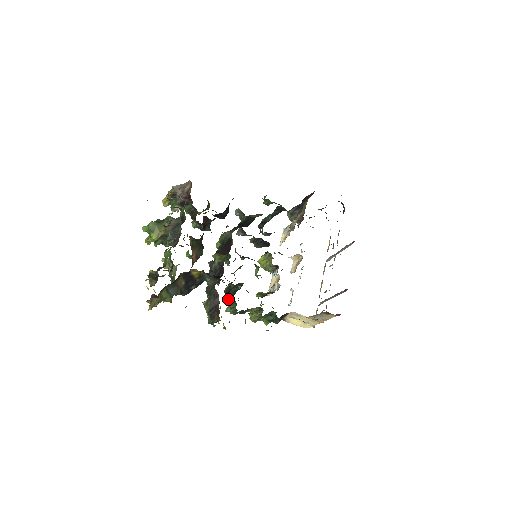
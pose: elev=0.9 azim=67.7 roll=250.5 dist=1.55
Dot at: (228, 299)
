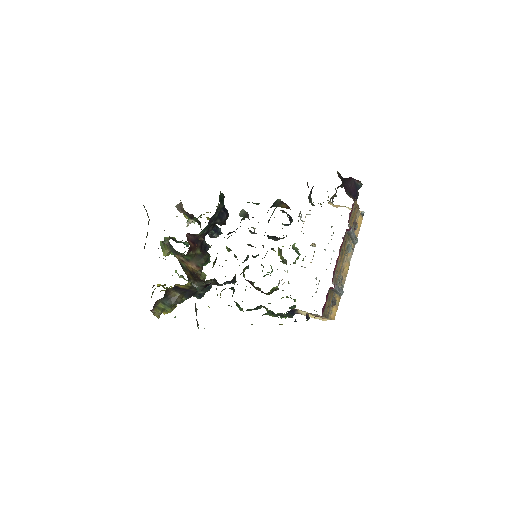
Dot at: occluded
